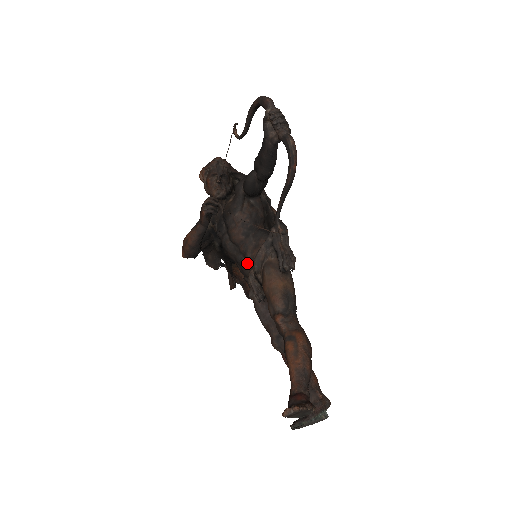
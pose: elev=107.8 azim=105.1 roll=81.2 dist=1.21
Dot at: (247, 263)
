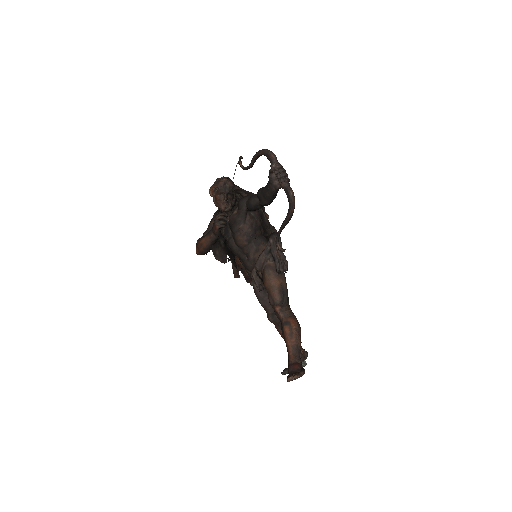
Dot at: (250, 262)
